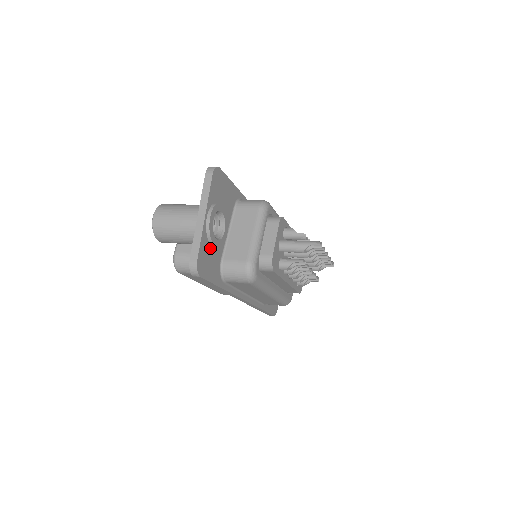
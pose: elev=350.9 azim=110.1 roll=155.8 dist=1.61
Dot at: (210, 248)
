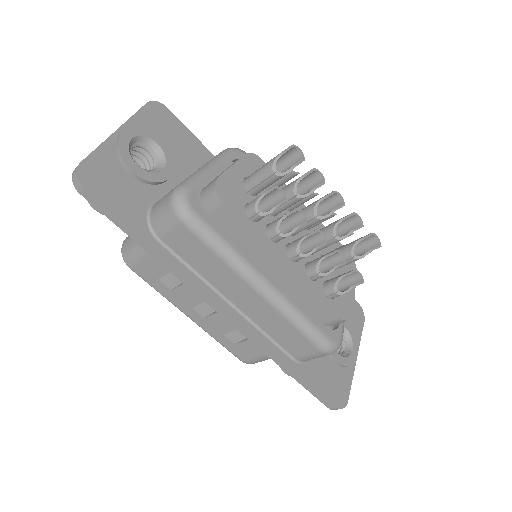
Dot at: (123, 172)
